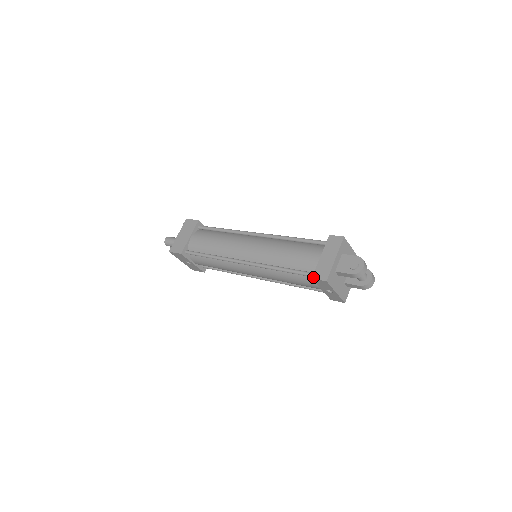
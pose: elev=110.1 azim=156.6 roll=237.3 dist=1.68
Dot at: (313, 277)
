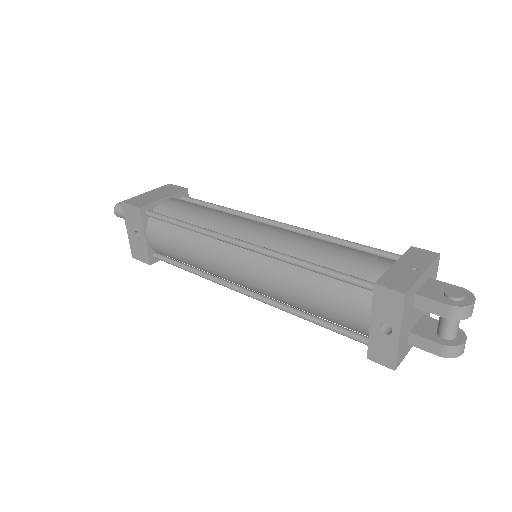
Dot at: (377, 282)
